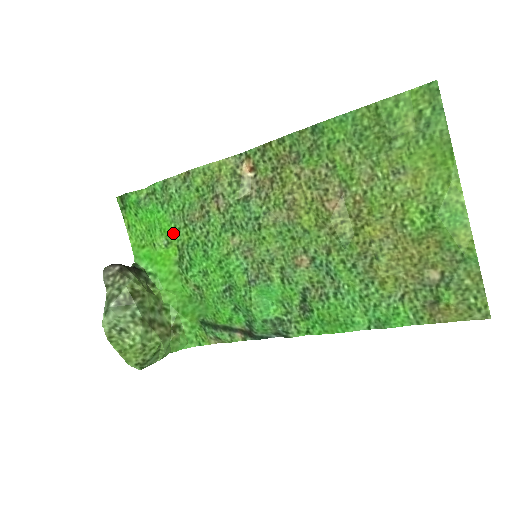
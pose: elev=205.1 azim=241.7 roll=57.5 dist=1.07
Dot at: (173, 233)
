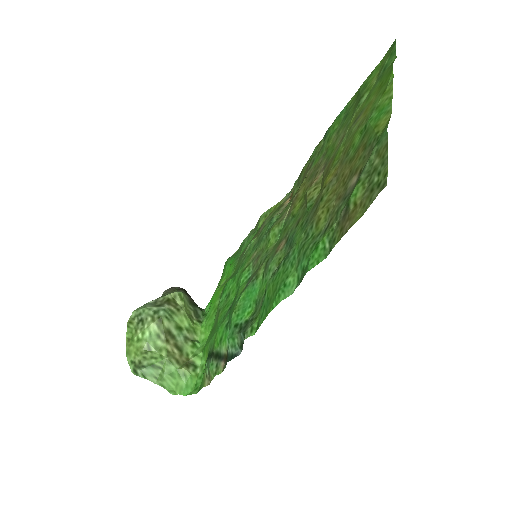
Dot at: (231, 272)
